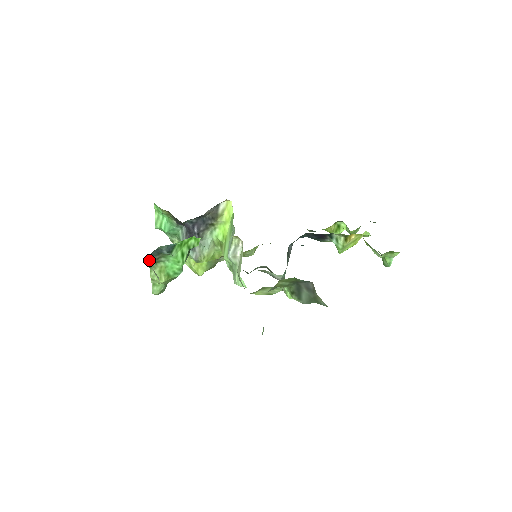
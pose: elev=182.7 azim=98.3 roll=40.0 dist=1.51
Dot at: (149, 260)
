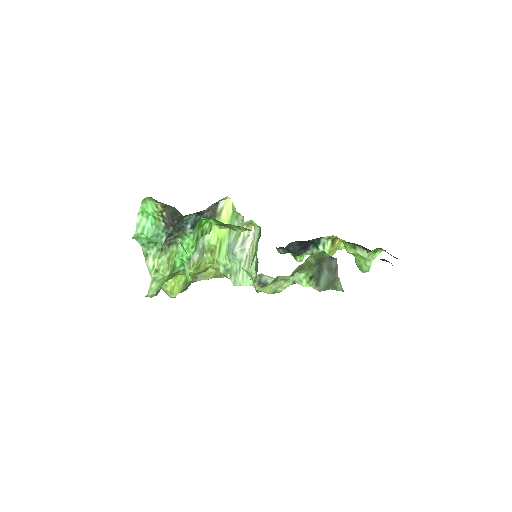
Dot at: (167, 237)
